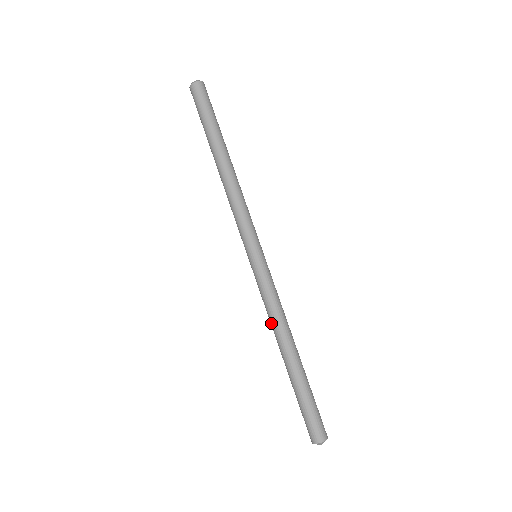
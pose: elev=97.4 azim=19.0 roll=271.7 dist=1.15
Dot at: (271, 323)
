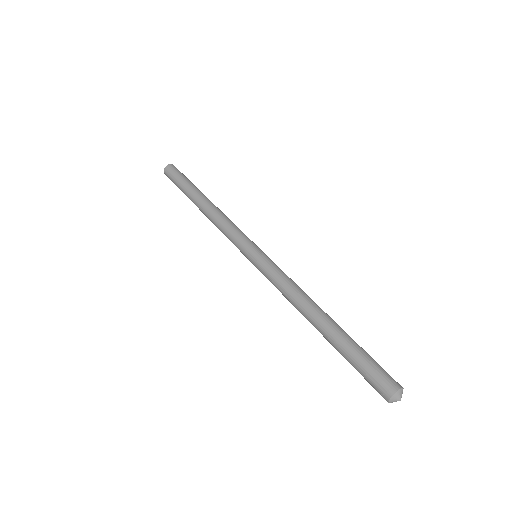
Dot at: (291, 300)
